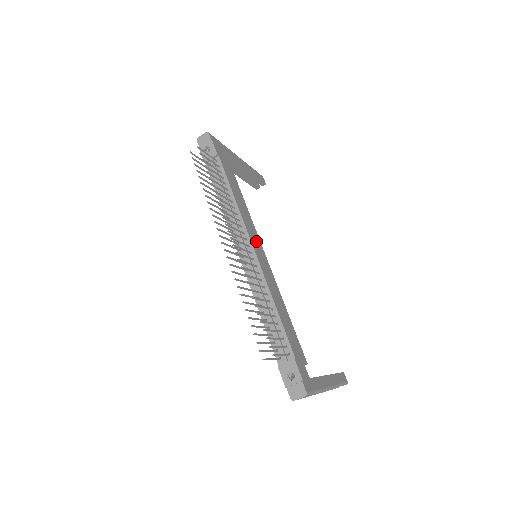
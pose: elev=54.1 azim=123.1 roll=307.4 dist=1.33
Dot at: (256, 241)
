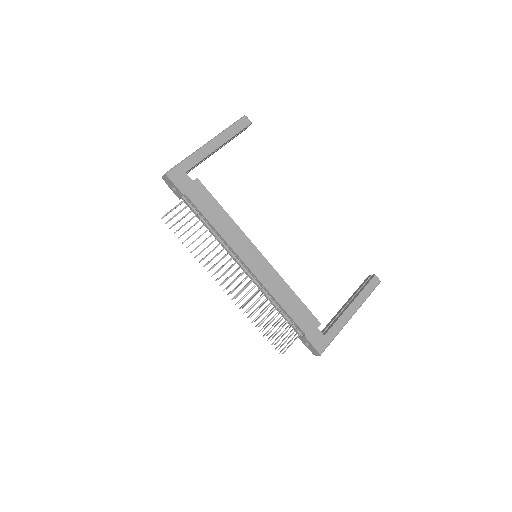
Dot at: (249, 252)
